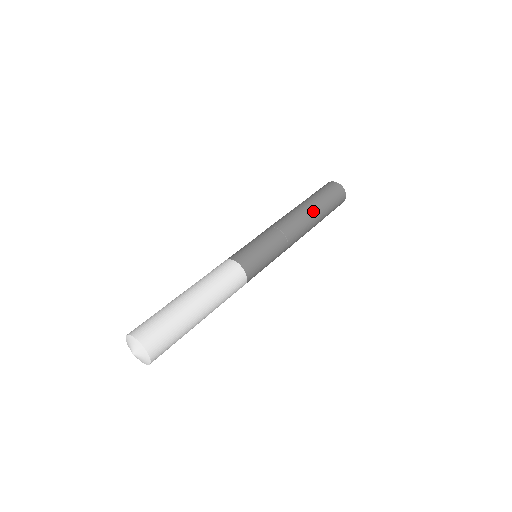
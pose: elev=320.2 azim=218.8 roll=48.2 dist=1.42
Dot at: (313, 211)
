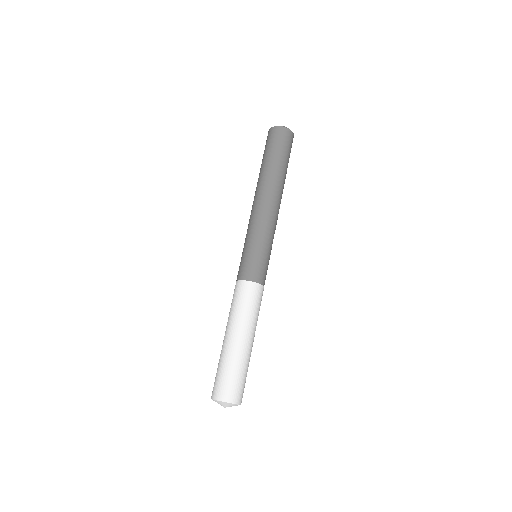
Dot at: (277, 178)
